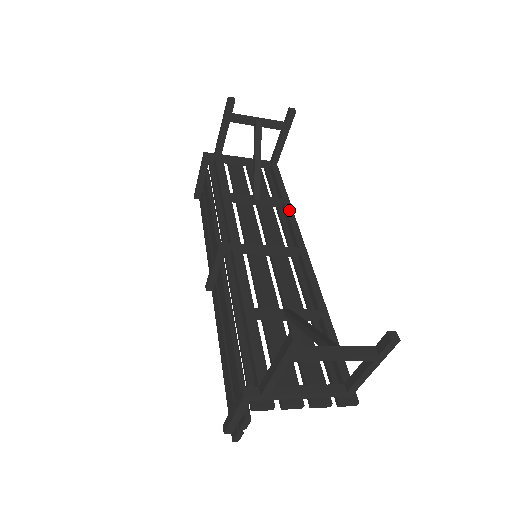
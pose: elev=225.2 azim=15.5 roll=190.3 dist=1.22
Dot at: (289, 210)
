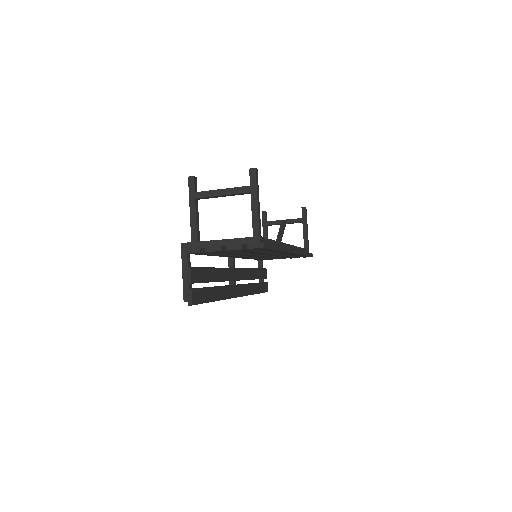
Dot at: occluded
